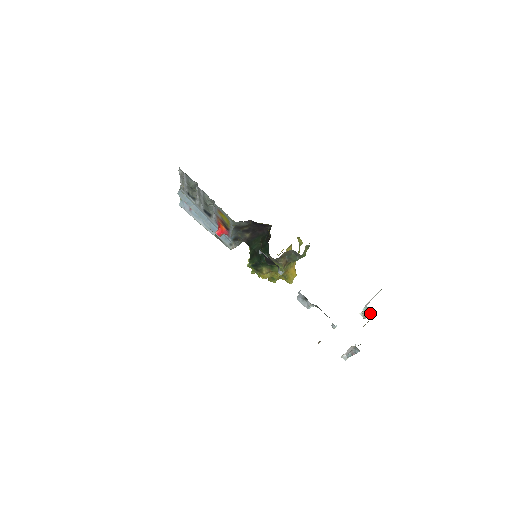
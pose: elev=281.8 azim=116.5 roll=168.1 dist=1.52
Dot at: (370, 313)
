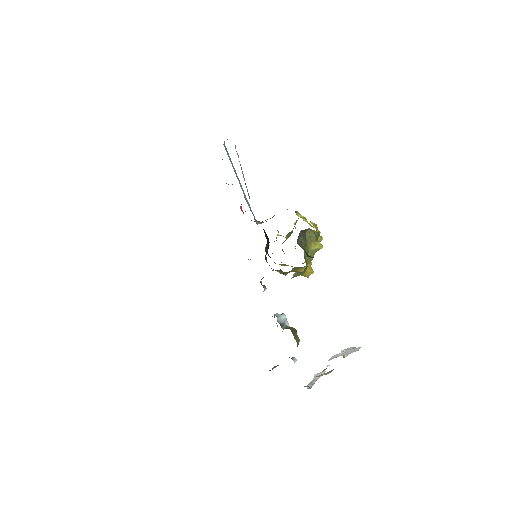
Dot at: occluded
